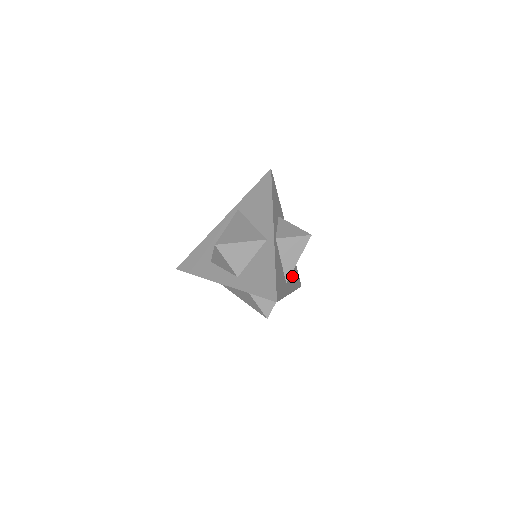
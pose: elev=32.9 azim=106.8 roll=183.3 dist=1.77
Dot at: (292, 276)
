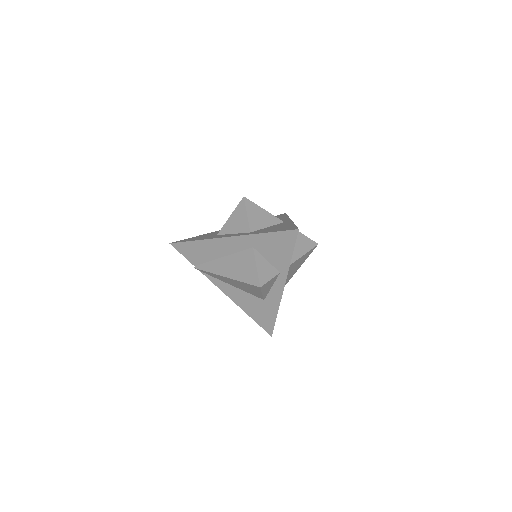
Dot at: occluded
